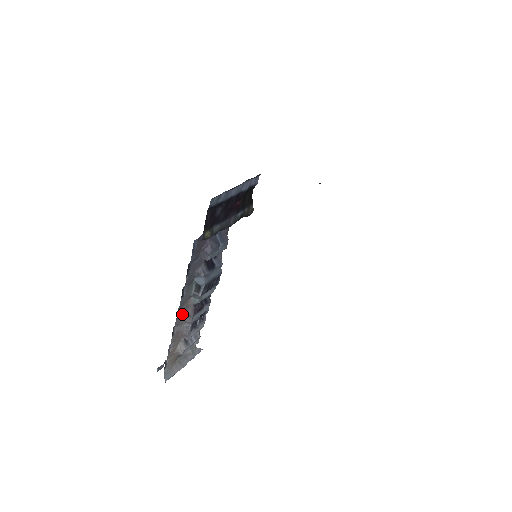
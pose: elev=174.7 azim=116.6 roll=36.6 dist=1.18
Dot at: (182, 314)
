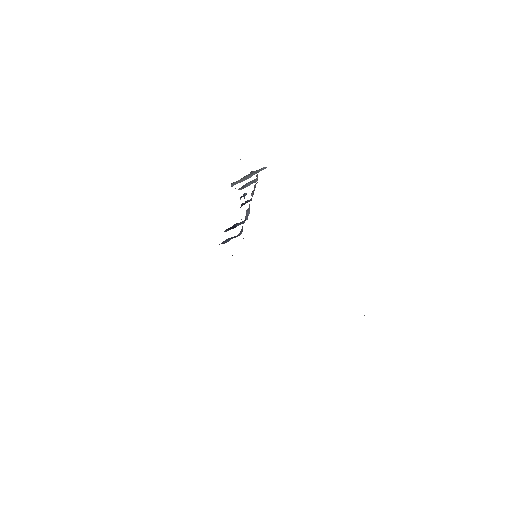
Dot at: occluded
